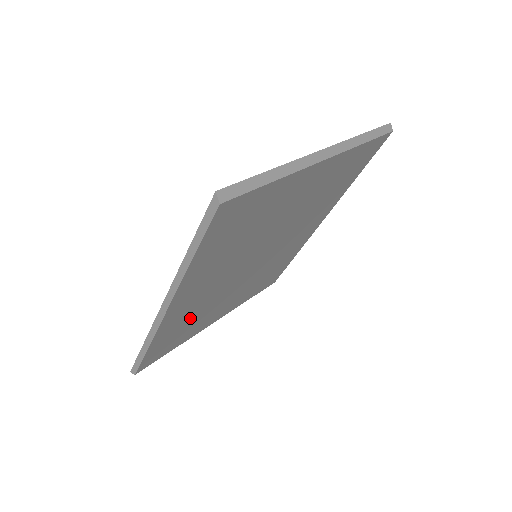
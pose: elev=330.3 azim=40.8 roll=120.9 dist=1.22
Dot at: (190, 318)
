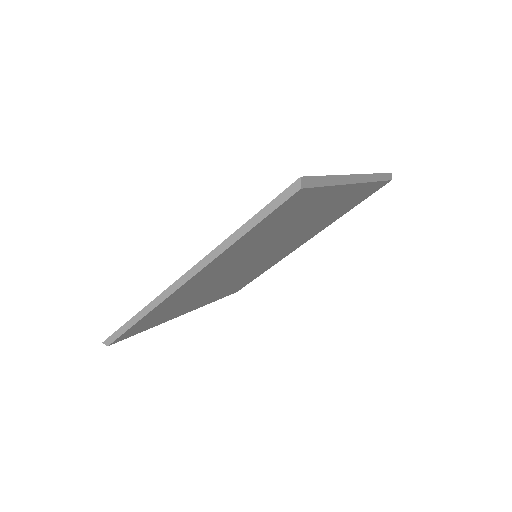
Dot at: (183, 299)
